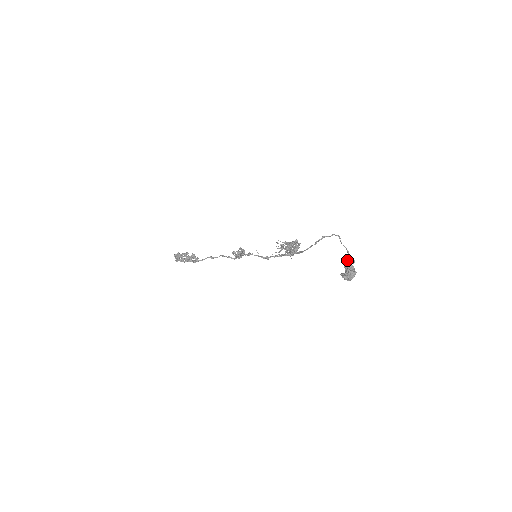
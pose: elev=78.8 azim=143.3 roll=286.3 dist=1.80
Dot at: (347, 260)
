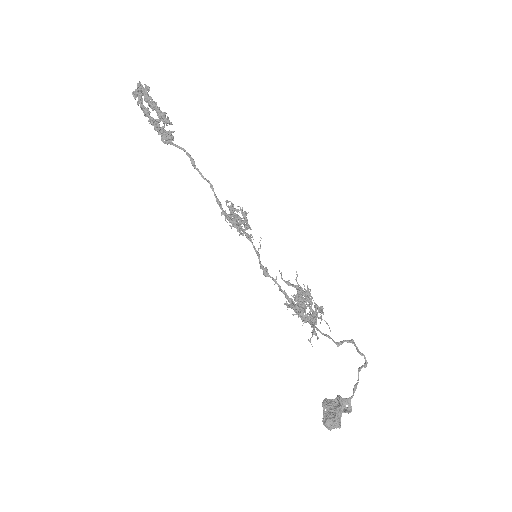
Dot at: (346, 400)
